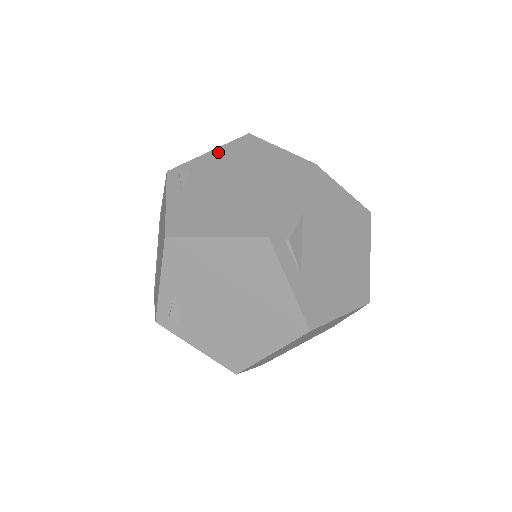
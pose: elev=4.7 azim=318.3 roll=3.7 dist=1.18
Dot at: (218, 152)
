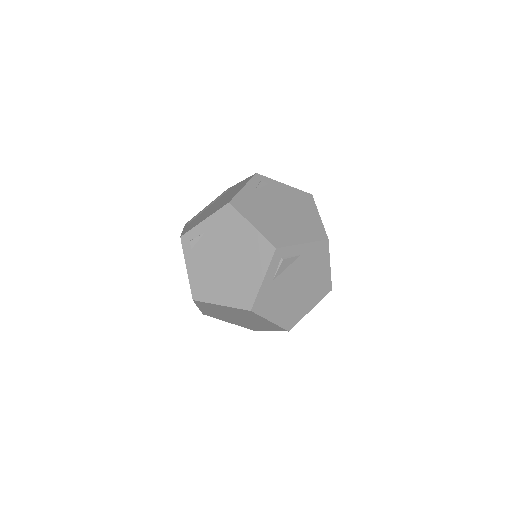
Dot at: (289, 189)
